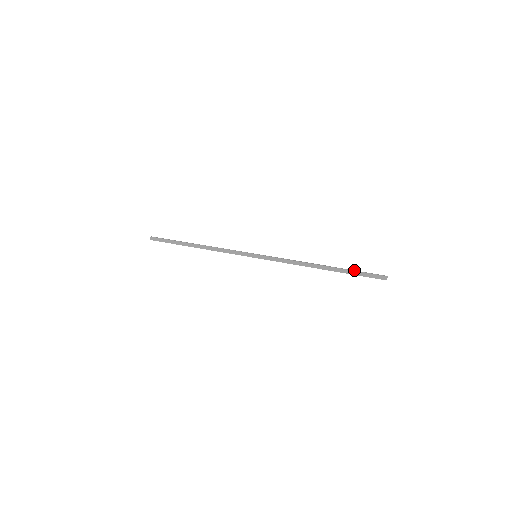
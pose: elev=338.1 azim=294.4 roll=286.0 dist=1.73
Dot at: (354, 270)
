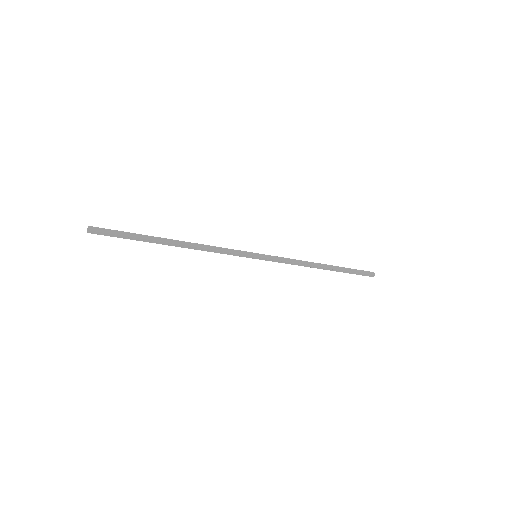
Dot at: (349, 269)
